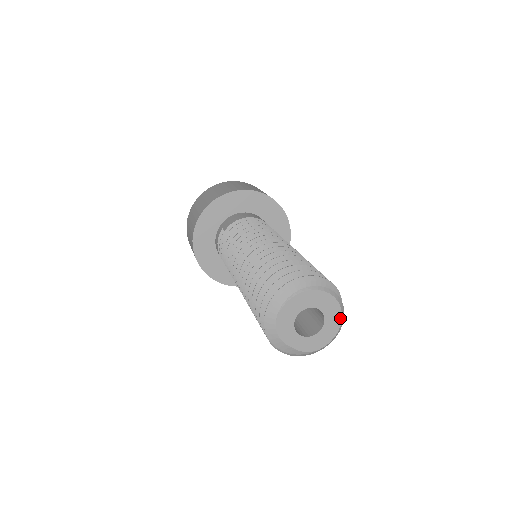
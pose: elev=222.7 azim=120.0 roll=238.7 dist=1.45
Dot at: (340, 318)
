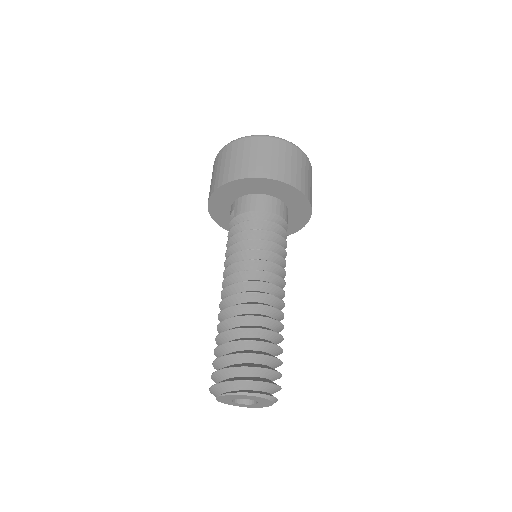
Dot at: (272, 403)
